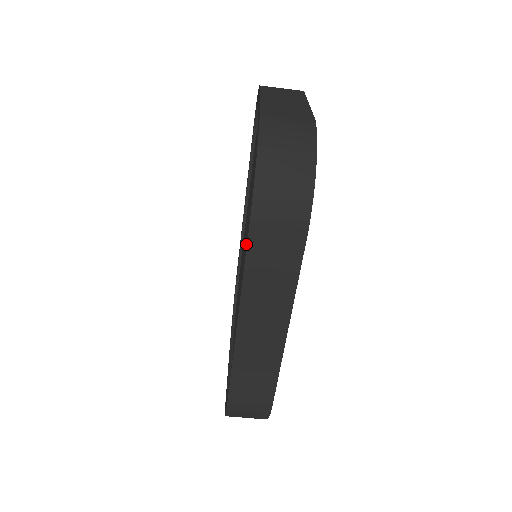
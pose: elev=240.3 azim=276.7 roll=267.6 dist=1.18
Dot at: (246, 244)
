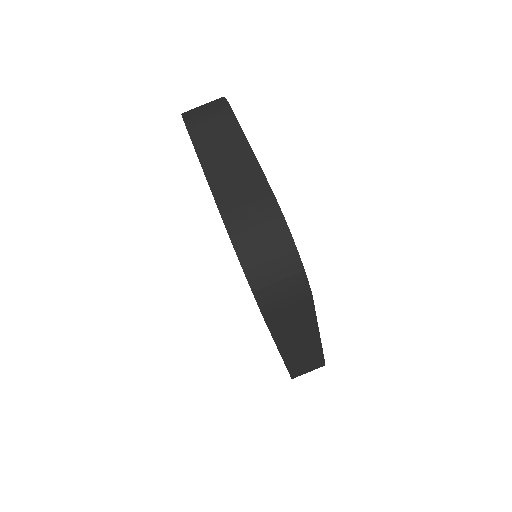
Dot at: occluded
